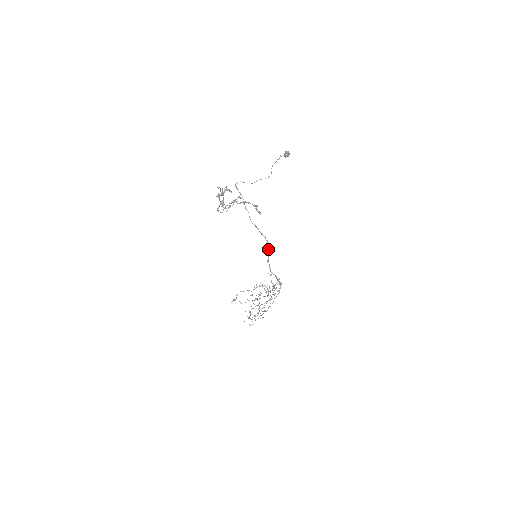
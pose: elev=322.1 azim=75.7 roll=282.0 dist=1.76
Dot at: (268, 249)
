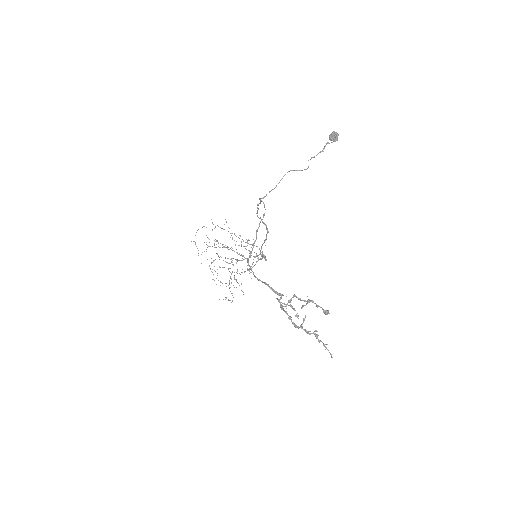
Dot at: (266, 238)
